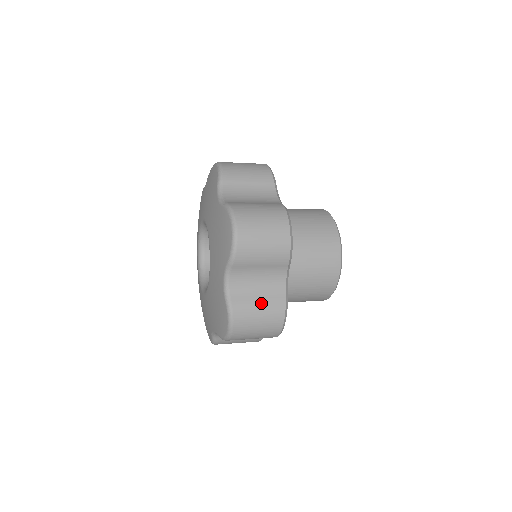
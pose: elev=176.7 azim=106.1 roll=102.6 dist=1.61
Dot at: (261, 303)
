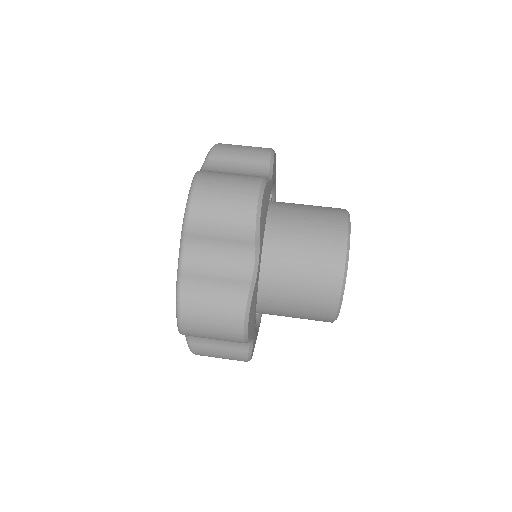
Dot at: occluded
